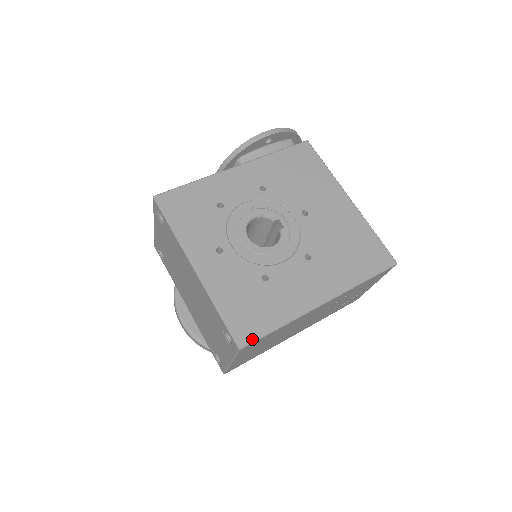
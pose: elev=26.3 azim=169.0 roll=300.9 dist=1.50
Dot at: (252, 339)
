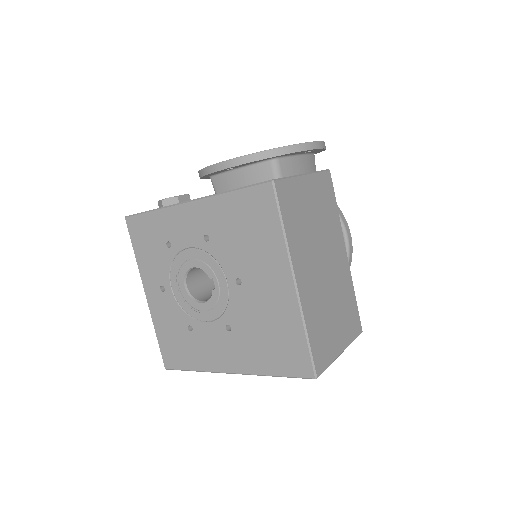
Dot at: (173, 368)
